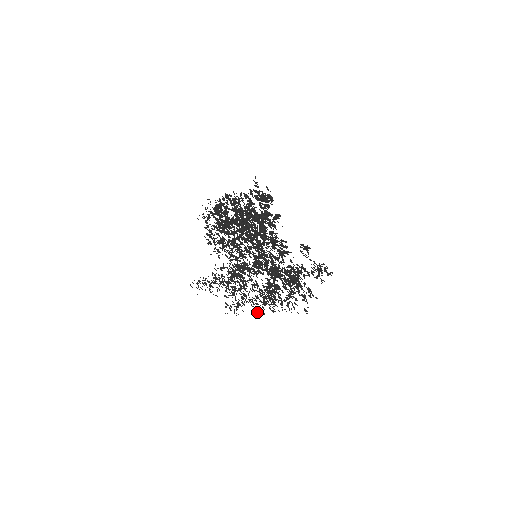
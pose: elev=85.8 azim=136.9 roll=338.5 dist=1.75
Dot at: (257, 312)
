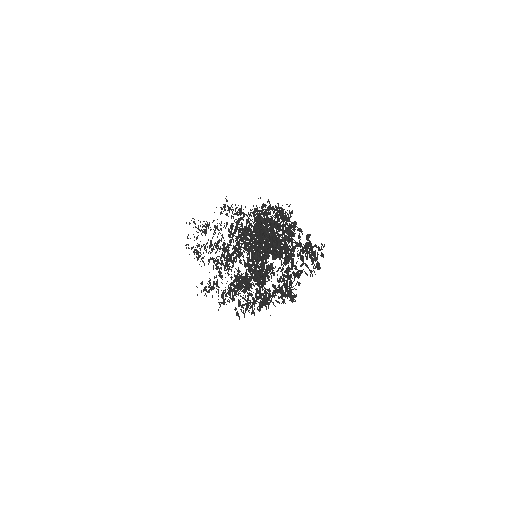
Dot at: occluded
